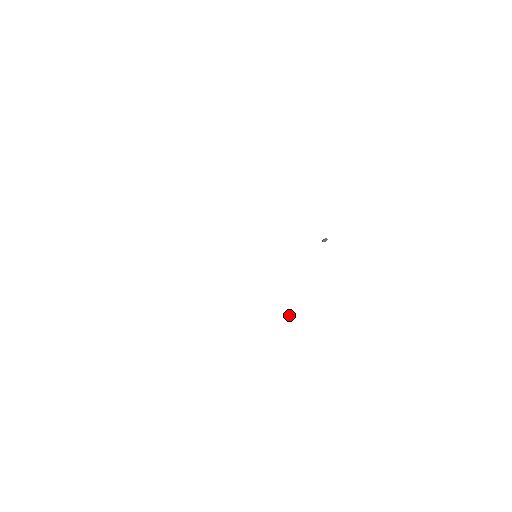
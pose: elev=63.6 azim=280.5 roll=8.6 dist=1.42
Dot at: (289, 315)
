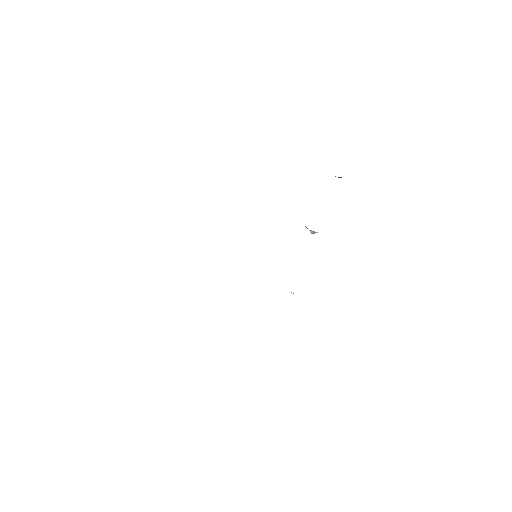
Dot at: occluded
